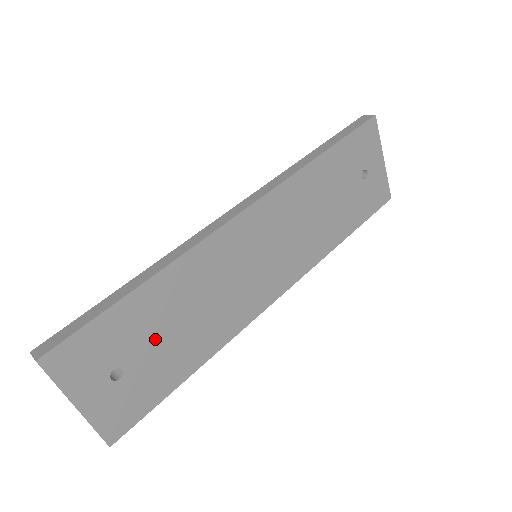
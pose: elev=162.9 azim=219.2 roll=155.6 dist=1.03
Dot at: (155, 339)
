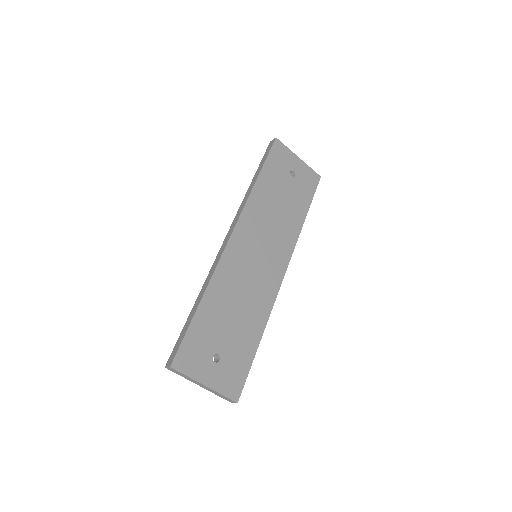
Dot at: (226, 329)
